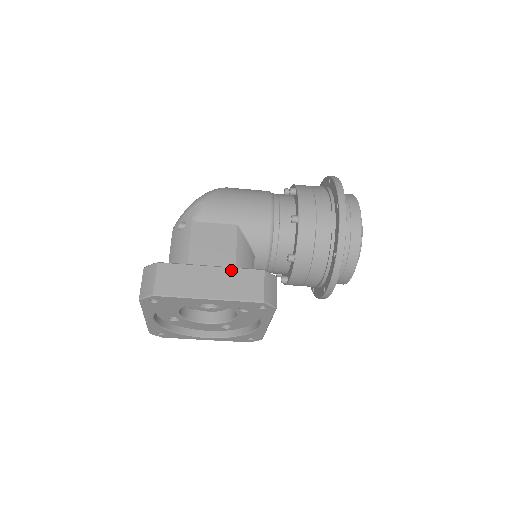
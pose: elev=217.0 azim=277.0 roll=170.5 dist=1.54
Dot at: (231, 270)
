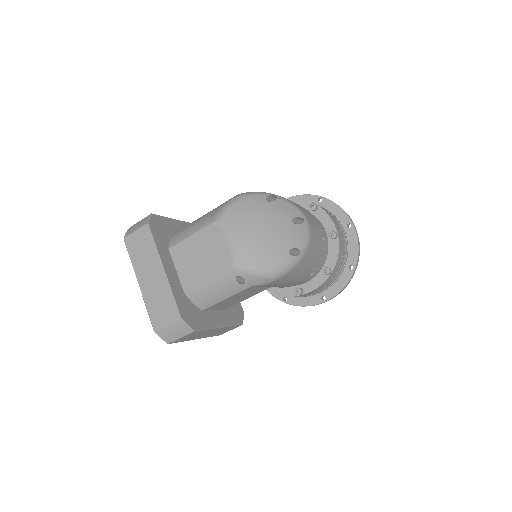
Dot at: occluded
